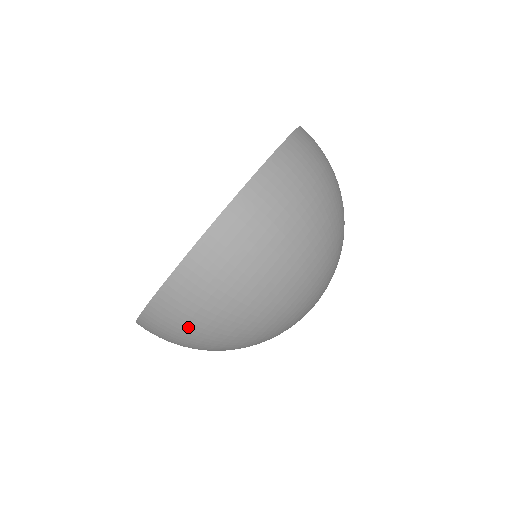
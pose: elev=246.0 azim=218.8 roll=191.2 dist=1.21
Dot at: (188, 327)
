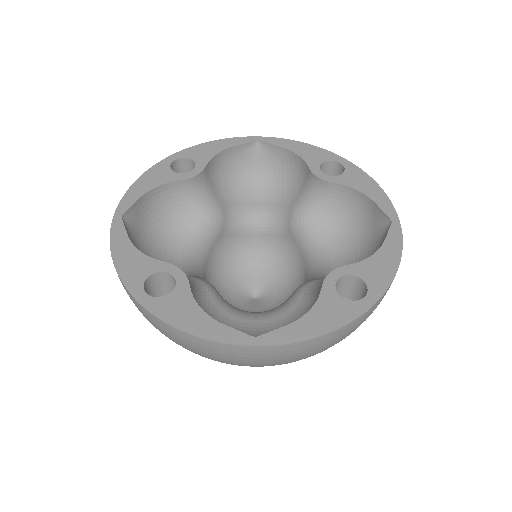
Dot at: (191, 350)
